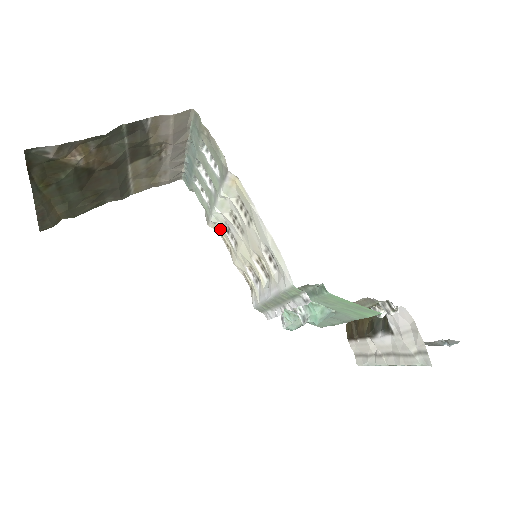
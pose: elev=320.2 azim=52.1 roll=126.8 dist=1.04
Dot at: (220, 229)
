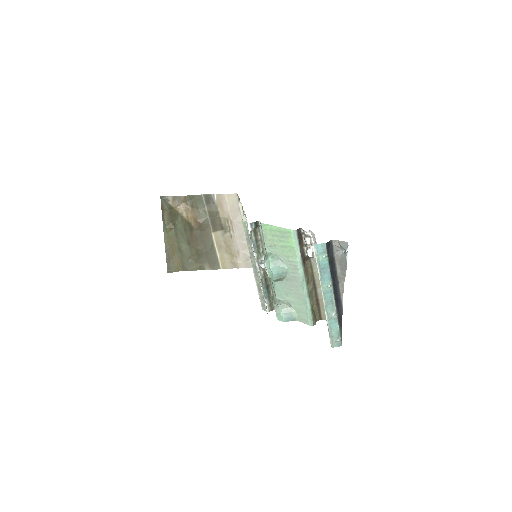
Dot at: occluded
